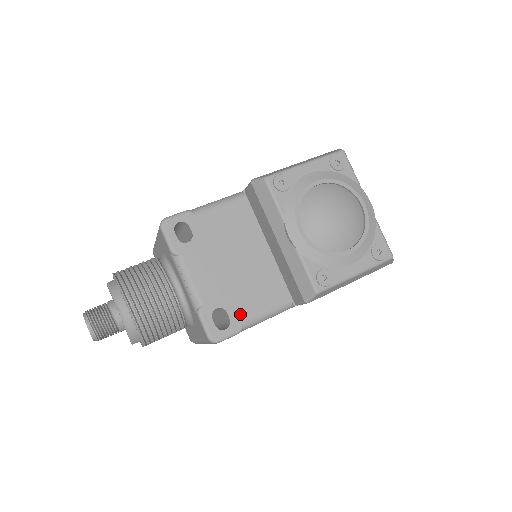
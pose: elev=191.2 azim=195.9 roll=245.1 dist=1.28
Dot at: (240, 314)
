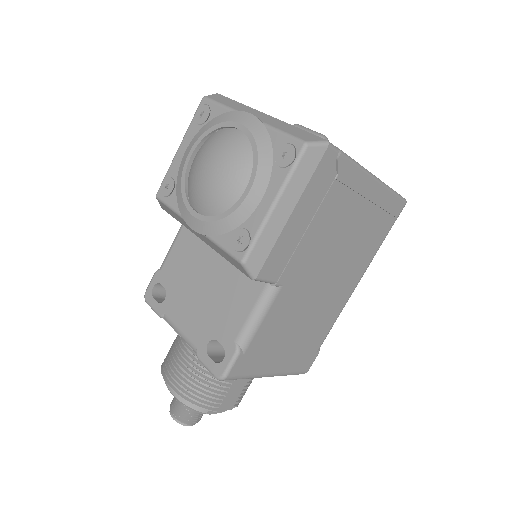
Dot at: (229, 334)
